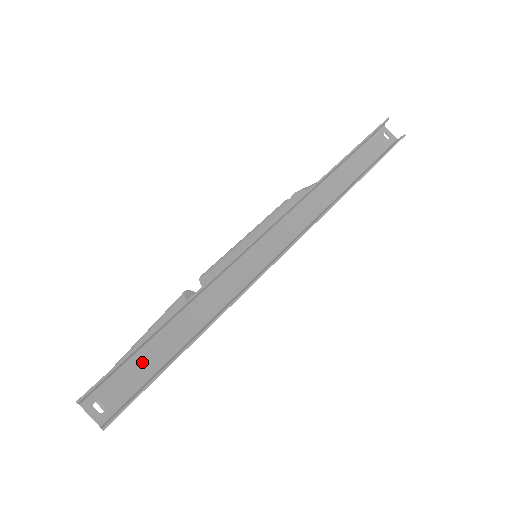
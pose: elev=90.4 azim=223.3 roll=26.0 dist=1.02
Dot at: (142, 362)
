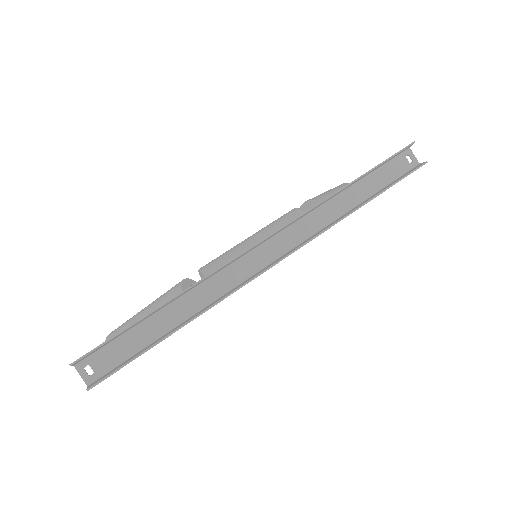
Dot at: (130, 340)
